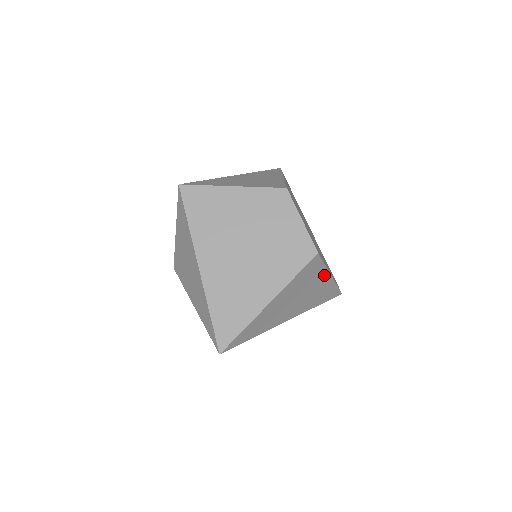
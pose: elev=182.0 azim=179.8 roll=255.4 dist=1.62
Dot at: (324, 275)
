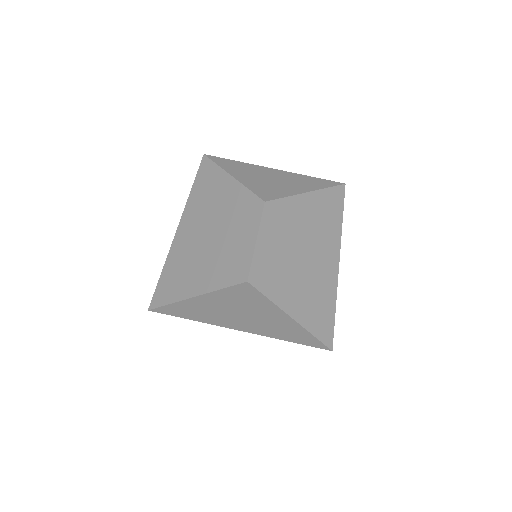
Dot at: (278, 312)
